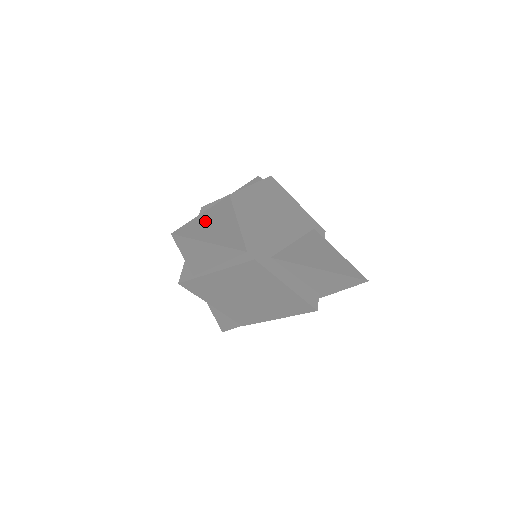
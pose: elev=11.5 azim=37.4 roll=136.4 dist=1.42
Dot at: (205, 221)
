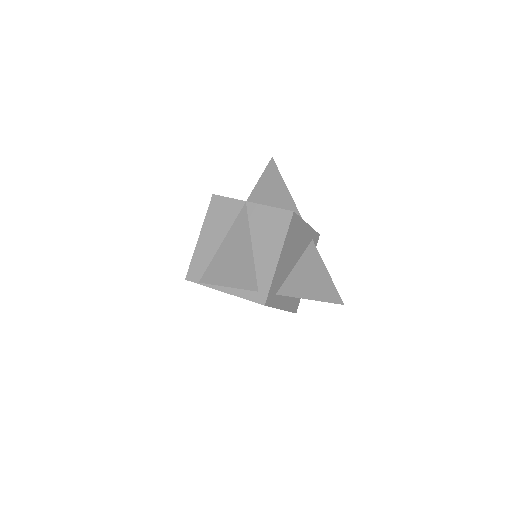
Dot at: (226, 254)
